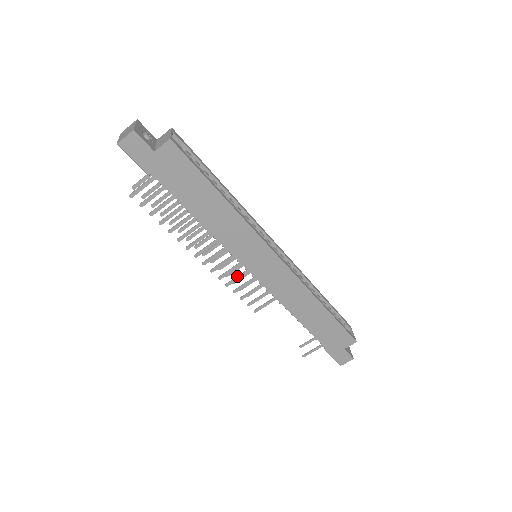
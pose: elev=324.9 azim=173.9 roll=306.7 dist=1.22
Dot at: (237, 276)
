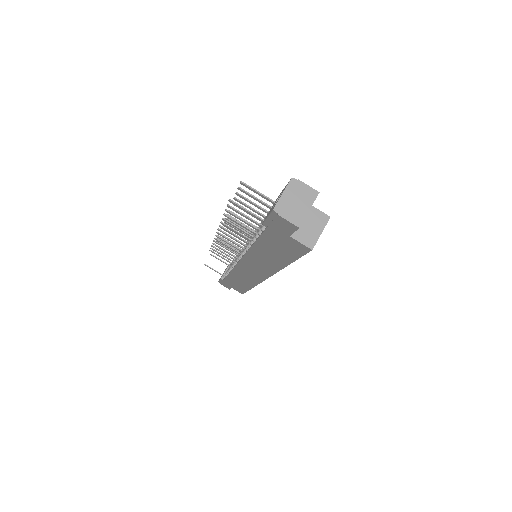
Dot at: (228, 249)
